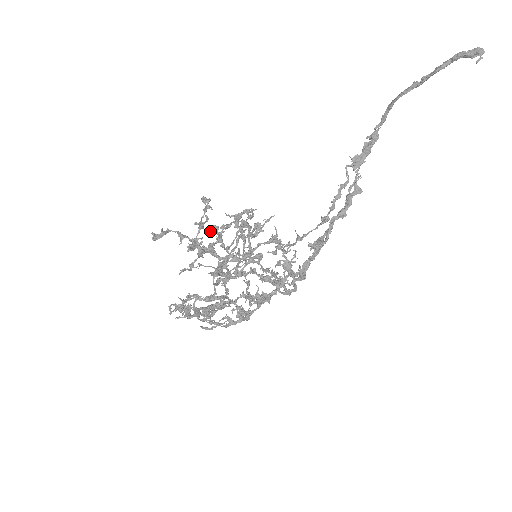
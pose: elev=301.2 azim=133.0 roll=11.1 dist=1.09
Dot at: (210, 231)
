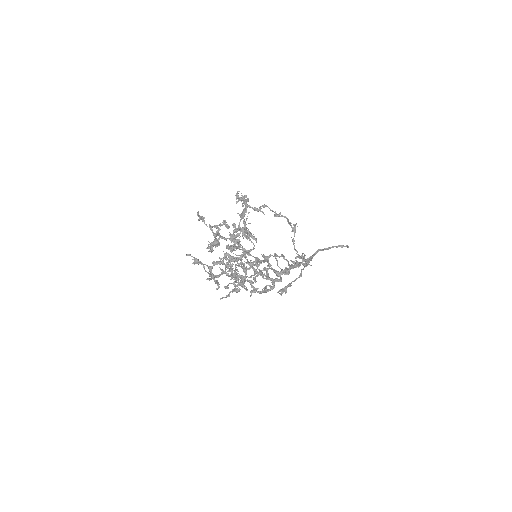
Dot at: (230, 234)
